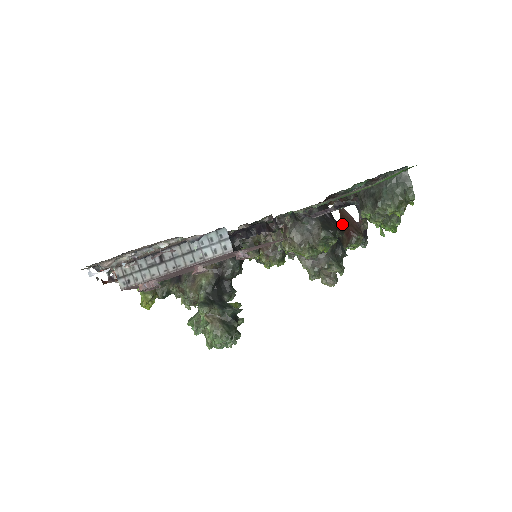
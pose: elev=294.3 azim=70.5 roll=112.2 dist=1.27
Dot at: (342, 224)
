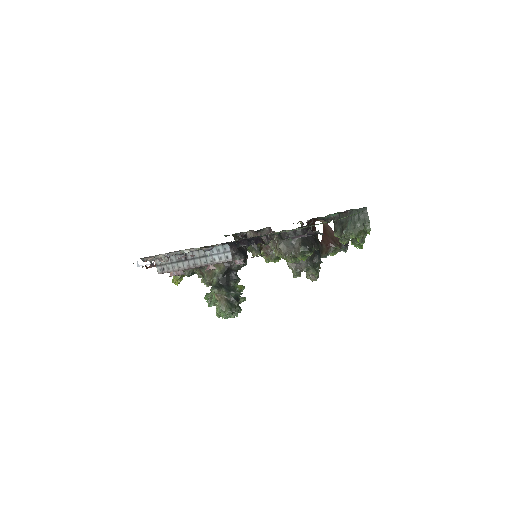
Dot at: (324, 237)
